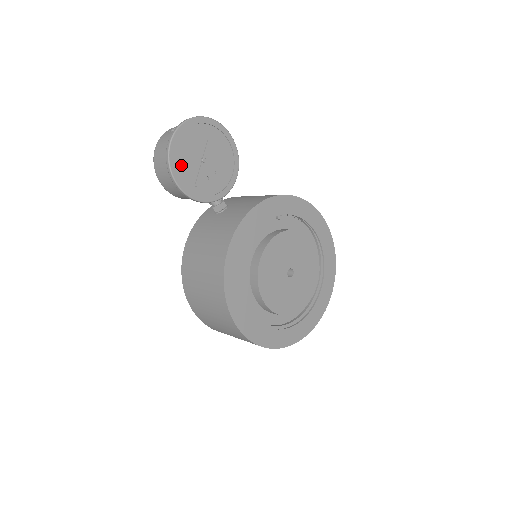
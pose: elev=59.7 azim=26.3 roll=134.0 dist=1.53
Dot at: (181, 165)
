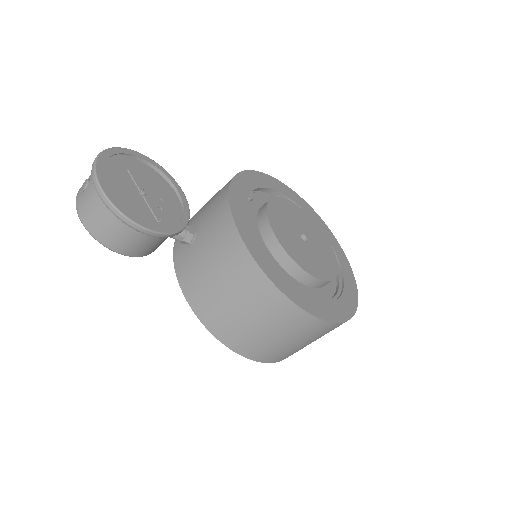
Dot at: (128, 210)
